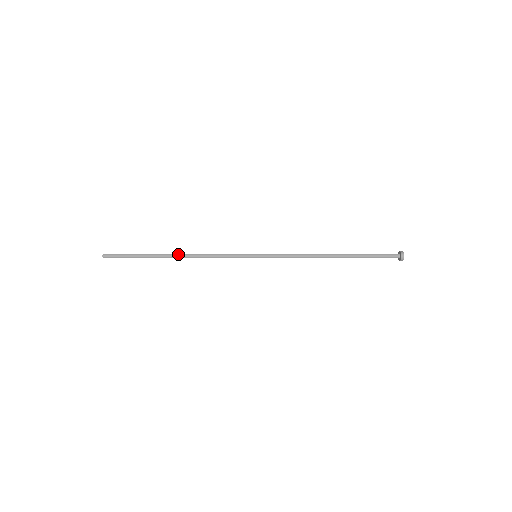
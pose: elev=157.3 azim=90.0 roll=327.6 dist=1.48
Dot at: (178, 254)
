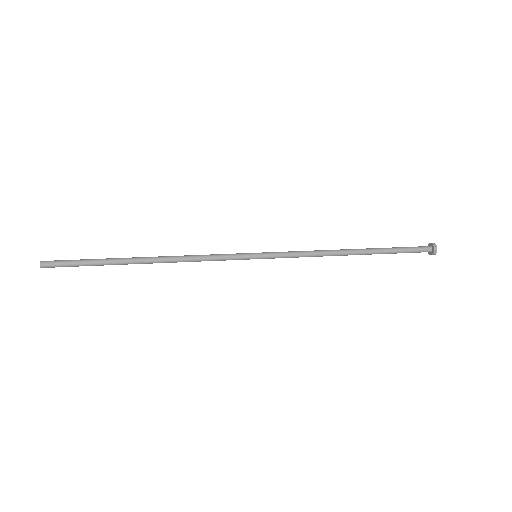
Dot at: occluded
